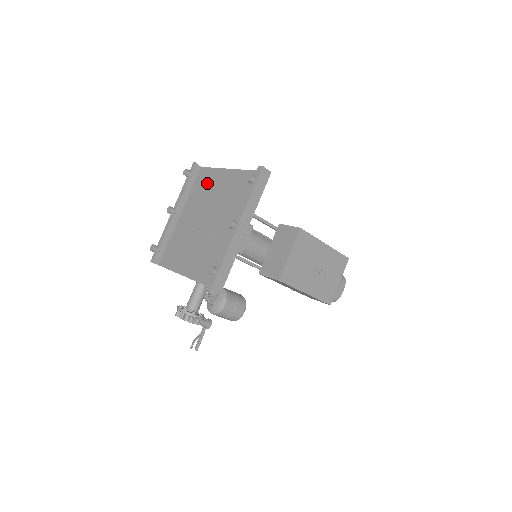
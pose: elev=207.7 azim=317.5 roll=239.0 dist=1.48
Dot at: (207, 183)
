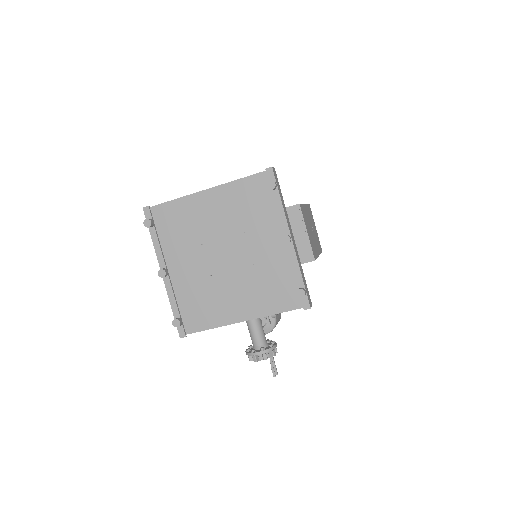
Dot at: (181, 219)
